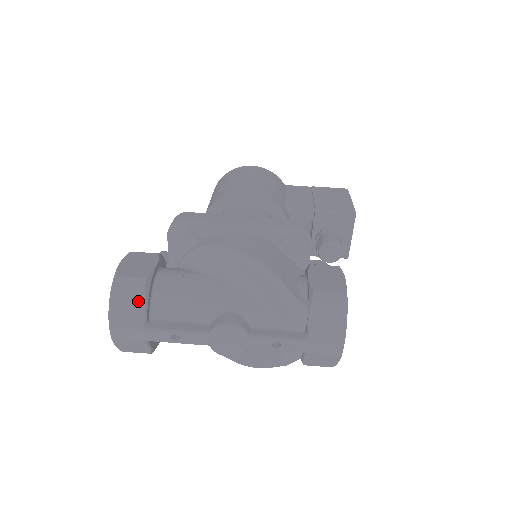
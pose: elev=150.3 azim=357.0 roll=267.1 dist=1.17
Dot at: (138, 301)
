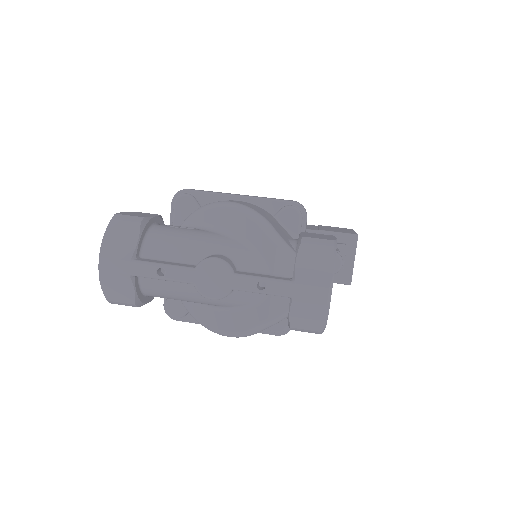
Dot at: (131, 235)
